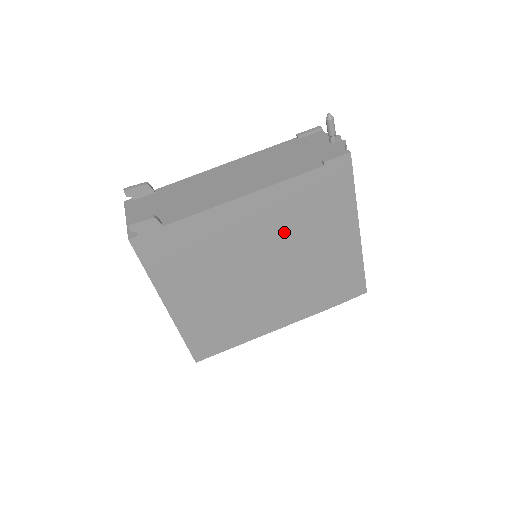
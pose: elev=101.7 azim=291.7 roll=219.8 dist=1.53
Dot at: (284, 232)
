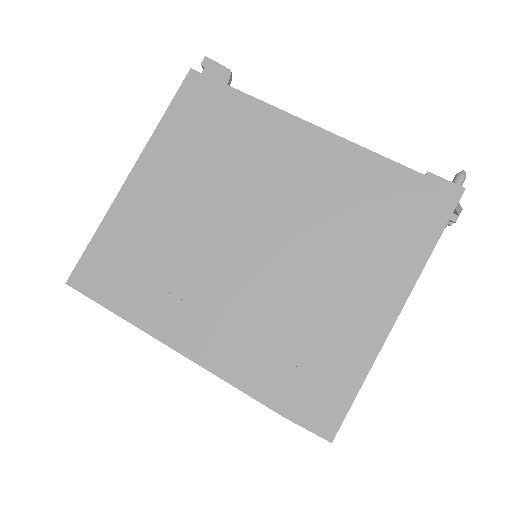
Dot at: (318, 213)
